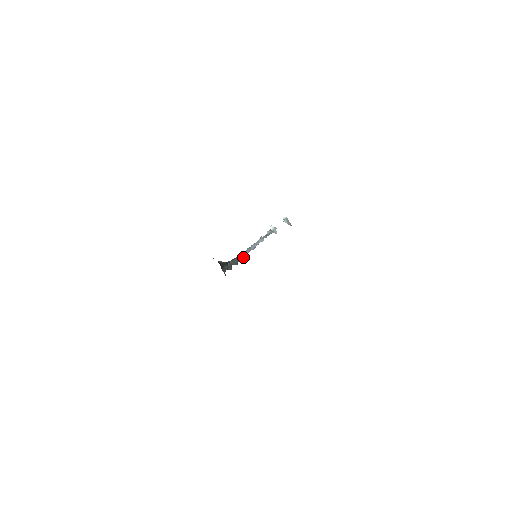
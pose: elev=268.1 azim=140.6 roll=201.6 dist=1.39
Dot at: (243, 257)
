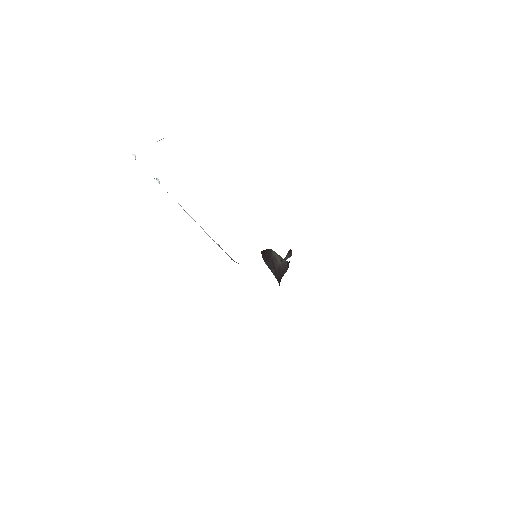
Dot at: occluded
